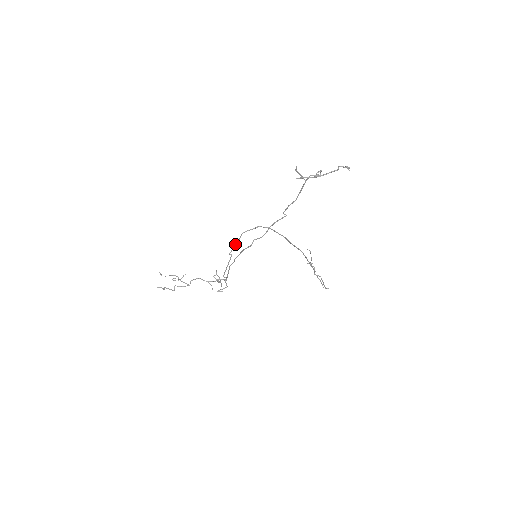
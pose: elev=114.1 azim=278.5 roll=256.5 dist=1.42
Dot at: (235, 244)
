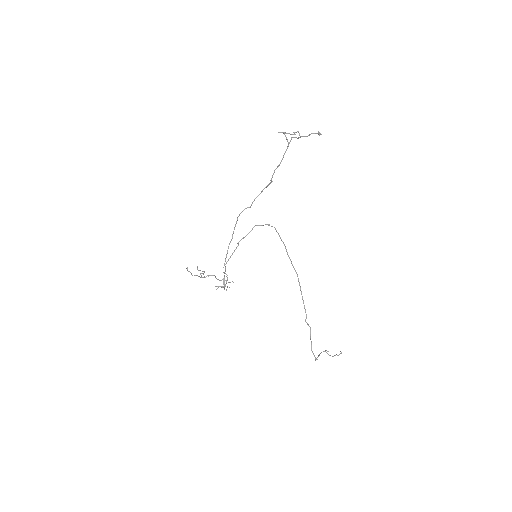
Dot at: (246, 235)
